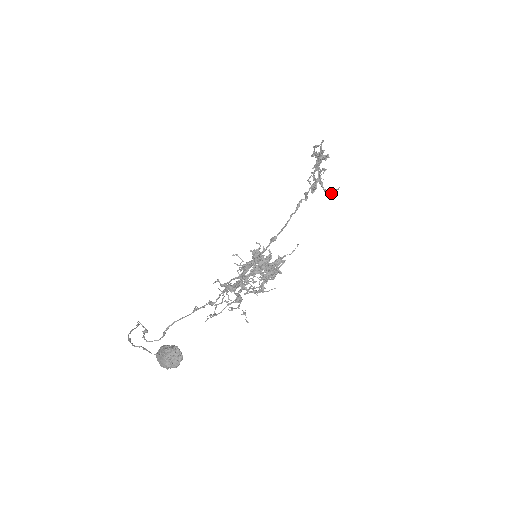
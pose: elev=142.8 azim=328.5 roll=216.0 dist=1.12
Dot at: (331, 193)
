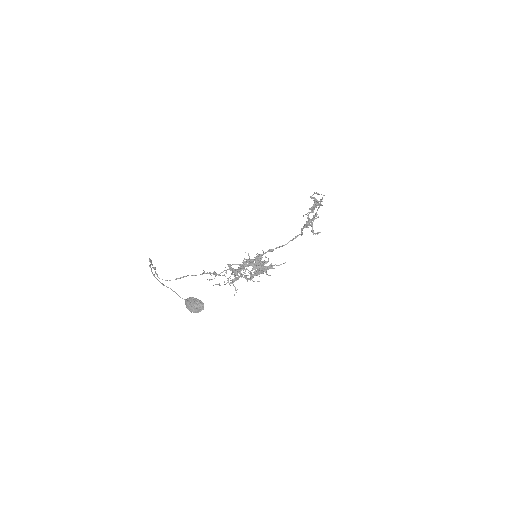
Dot at: (315, 233)
